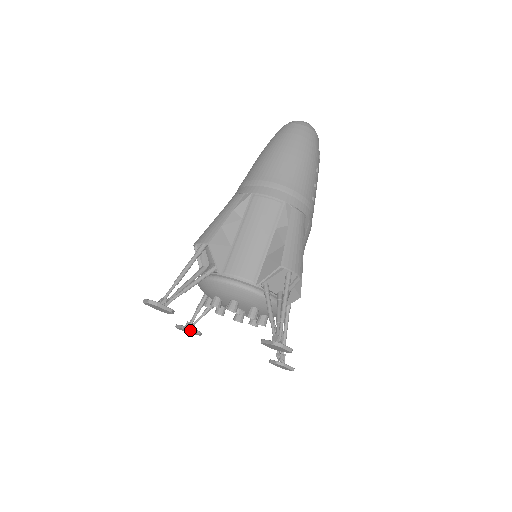
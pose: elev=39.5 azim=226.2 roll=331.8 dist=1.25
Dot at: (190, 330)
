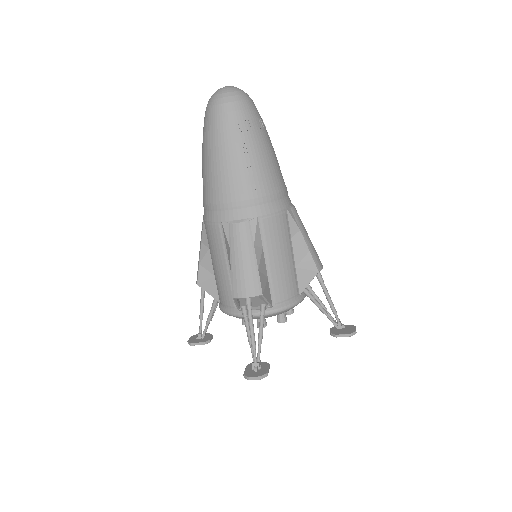
Dot at: occluded
